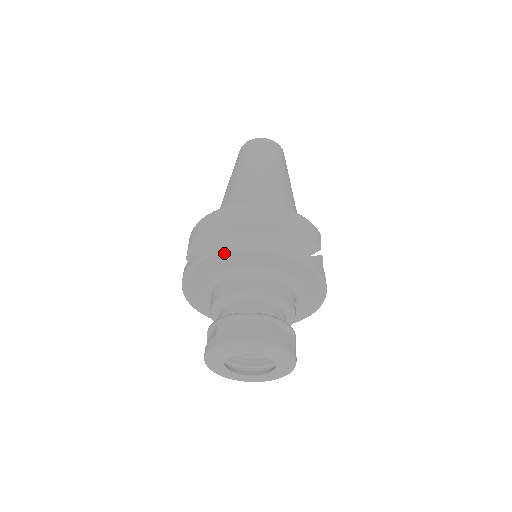
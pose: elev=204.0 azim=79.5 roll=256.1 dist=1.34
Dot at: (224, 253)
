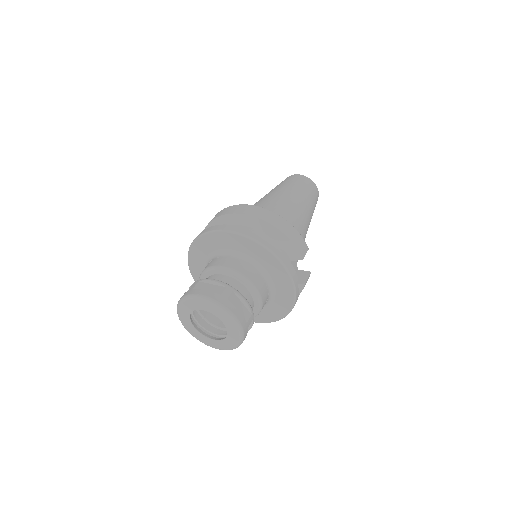
Dot at: (218, 232)
